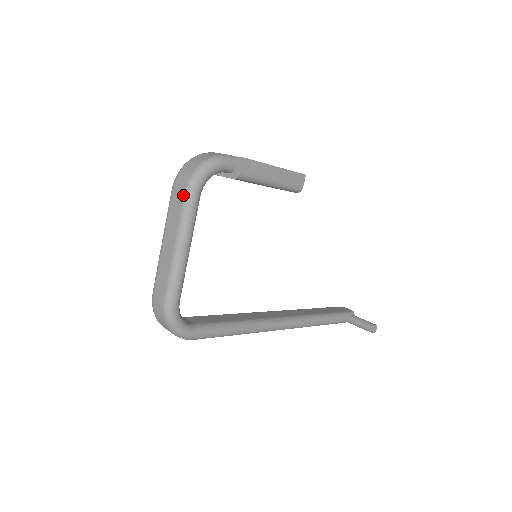
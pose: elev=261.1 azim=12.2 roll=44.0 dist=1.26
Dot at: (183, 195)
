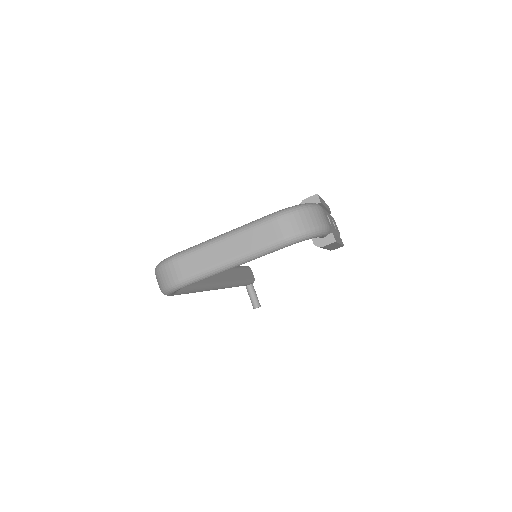
Dot at: (277, 240)
